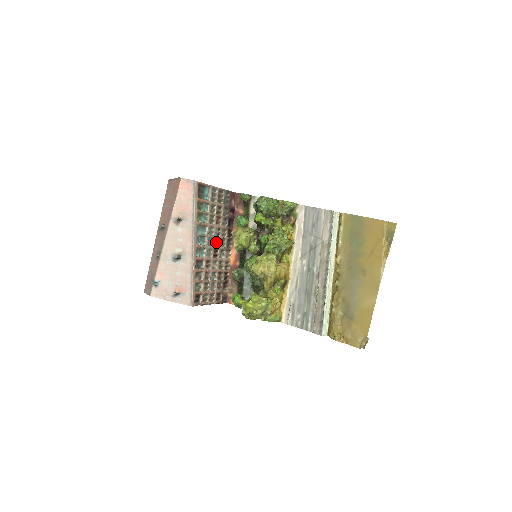
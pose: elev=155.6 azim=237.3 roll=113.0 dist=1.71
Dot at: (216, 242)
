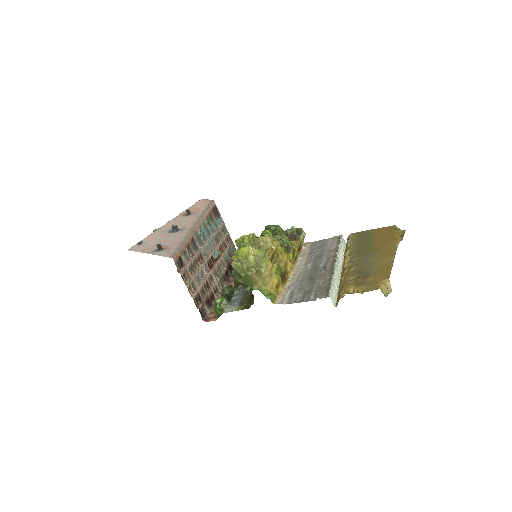
Dot at: (214, 259)
